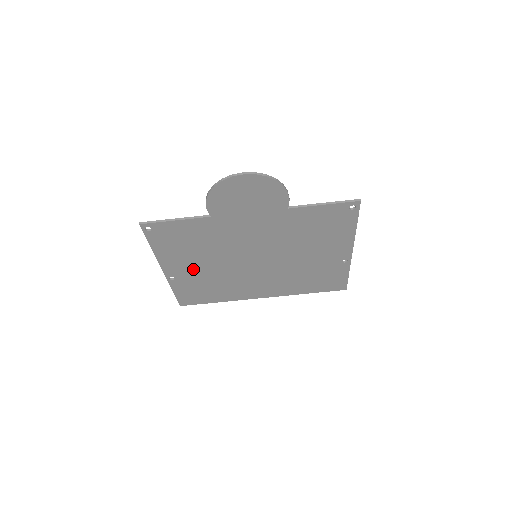
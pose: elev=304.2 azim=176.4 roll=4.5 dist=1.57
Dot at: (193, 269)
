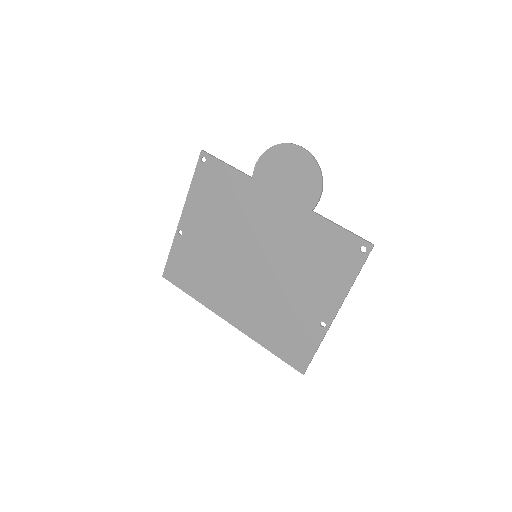
Dot at: (202, 234)
